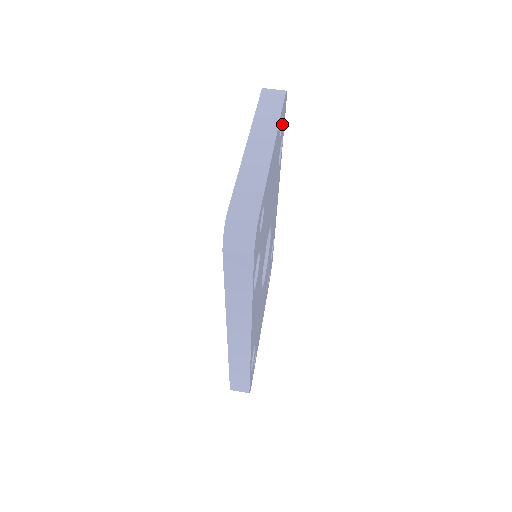
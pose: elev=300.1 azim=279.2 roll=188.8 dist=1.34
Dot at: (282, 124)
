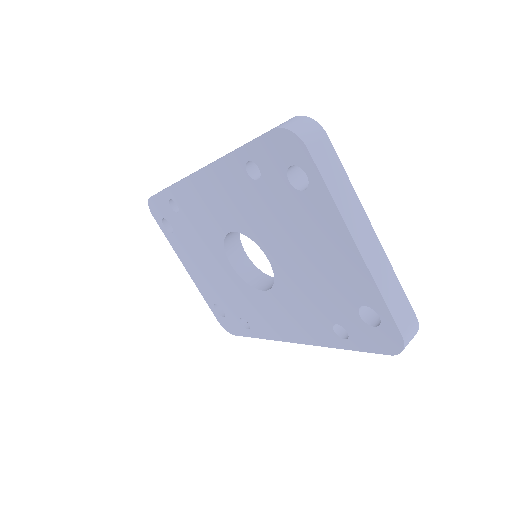
Dot at: occluded
